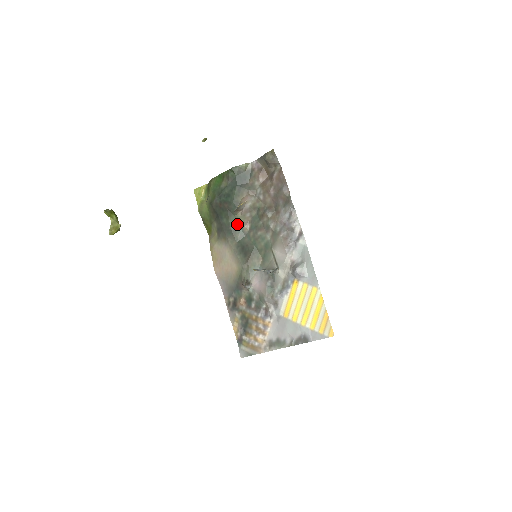
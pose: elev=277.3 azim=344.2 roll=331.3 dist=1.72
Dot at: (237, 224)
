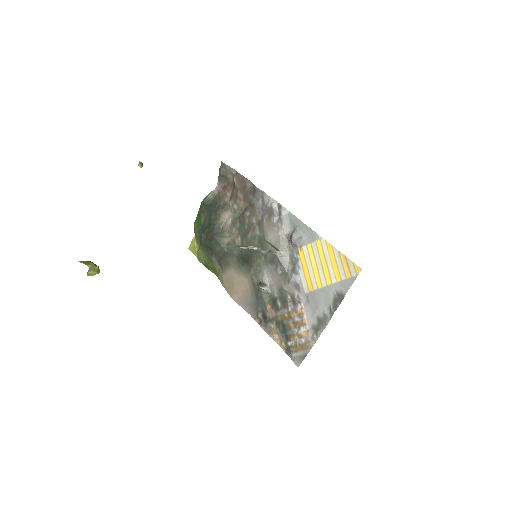
Dot at: (229, 244)
